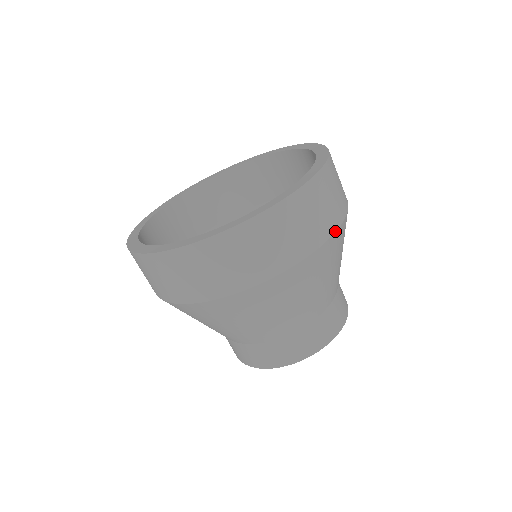
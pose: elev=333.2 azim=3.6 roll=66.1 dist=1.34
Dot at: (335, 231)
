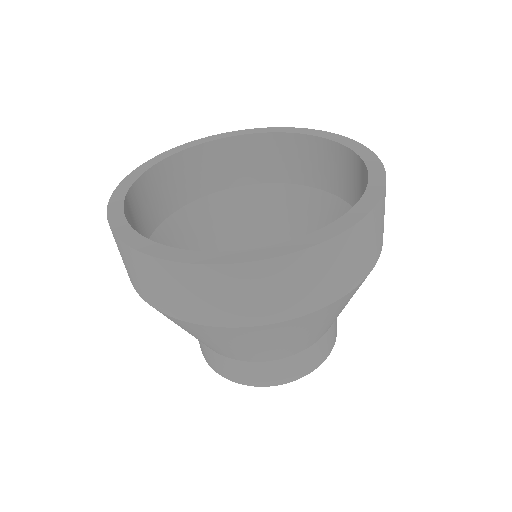
Dot at: (349, 292)
